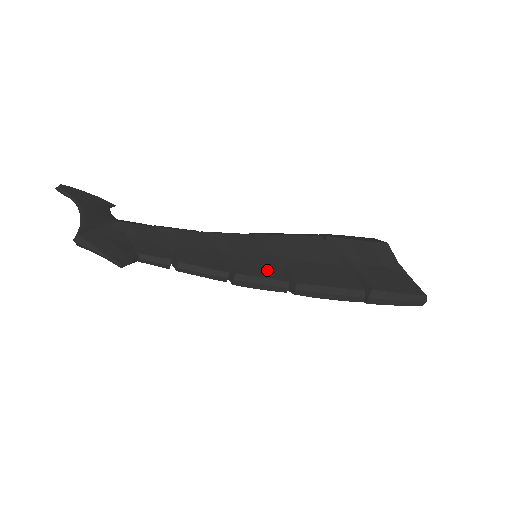
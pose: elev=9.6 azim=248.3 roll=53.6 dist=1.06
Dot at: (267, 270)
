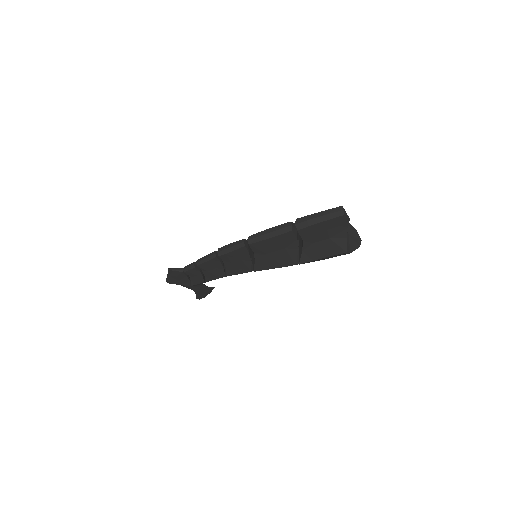
Dot at: occluded
